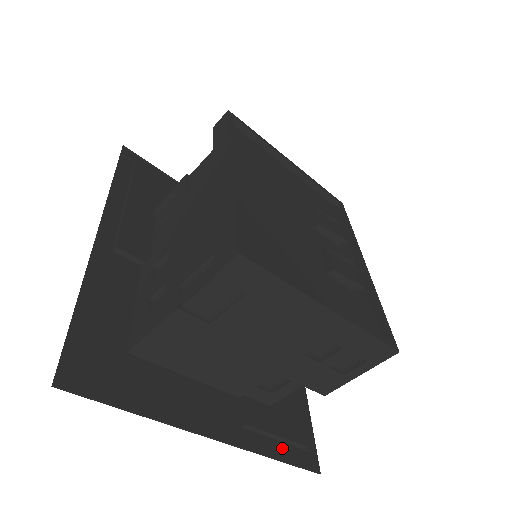
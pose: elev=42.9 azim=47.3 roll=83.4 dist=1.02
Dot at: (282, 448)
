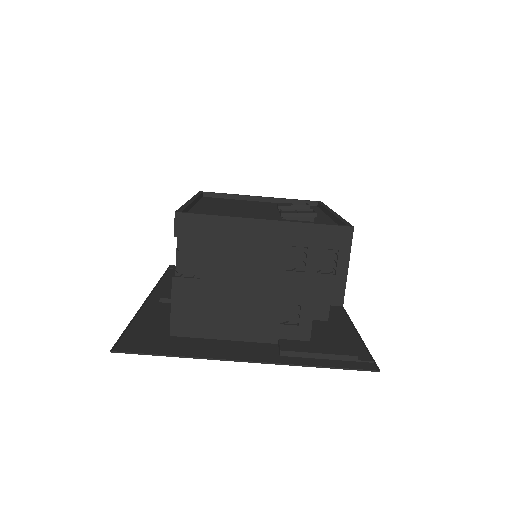
Dot at: (329, 362)
